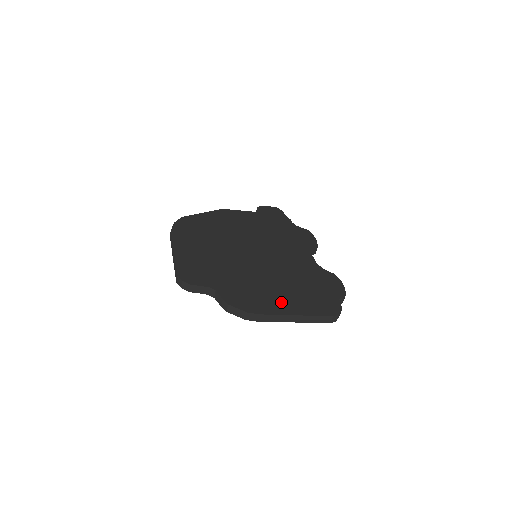
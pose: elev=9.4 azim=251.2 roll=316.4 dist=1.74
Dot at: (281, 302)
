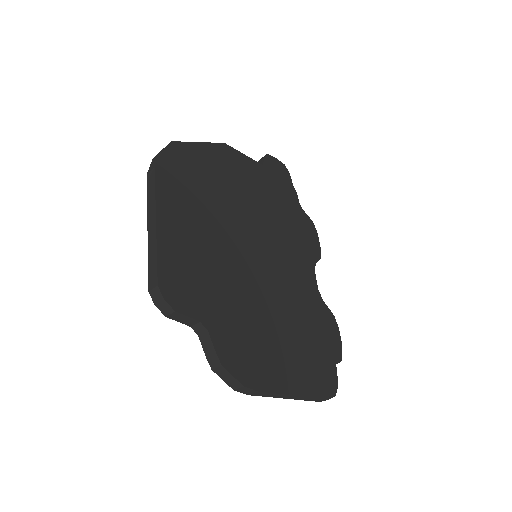
Dot at: (282, 366)
